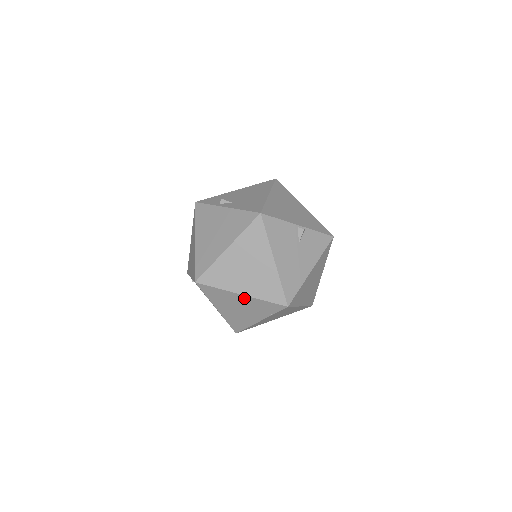
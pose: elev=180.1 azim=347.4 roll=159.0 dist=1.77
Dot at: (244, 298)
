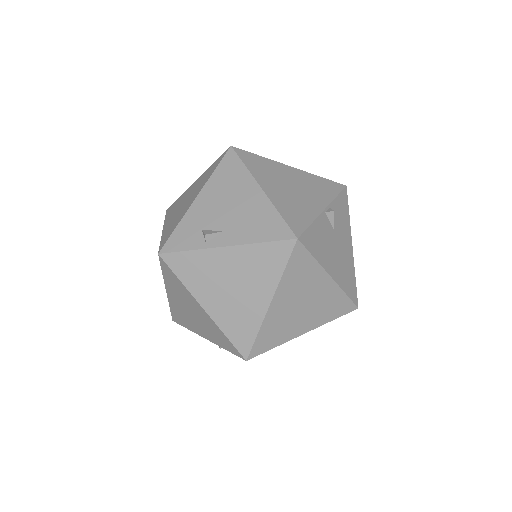
Dot at: occluded
